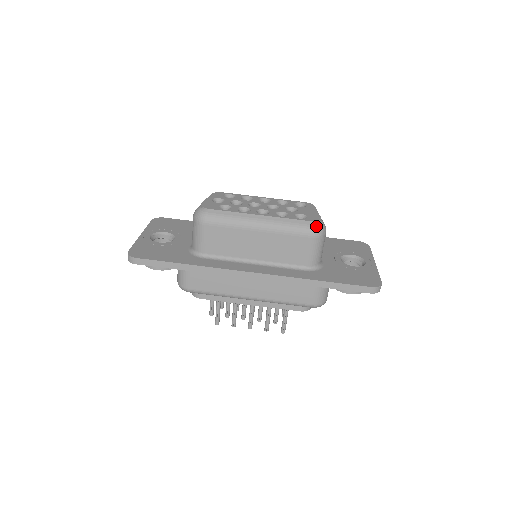
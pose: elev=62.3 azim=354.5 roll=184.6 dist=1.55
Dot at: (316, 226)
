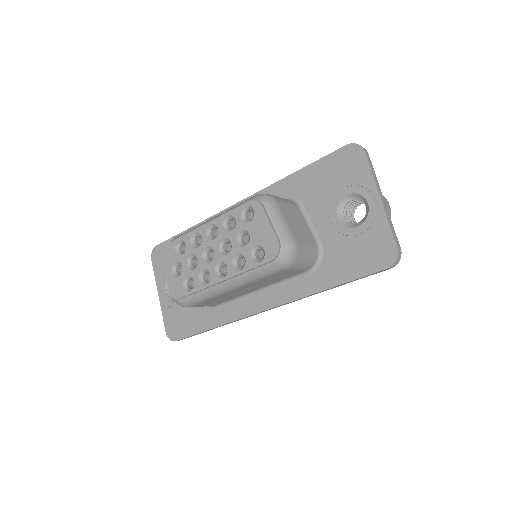
Dot at: (280, 261)
